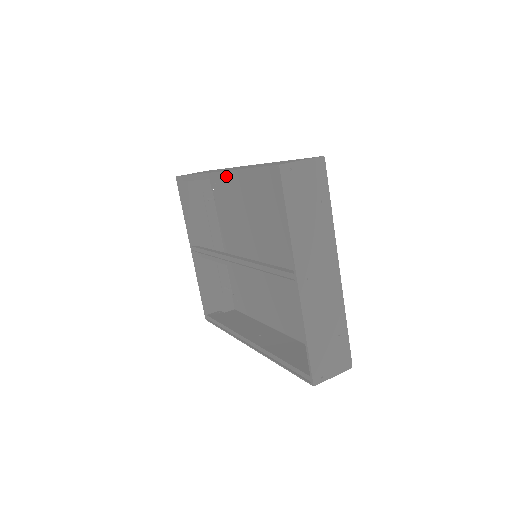
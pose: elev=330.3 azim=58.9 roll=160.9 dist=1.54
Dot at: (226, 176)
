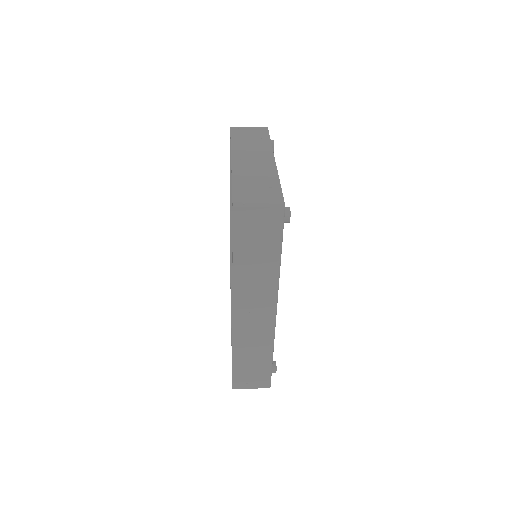
Dot at: occluded
